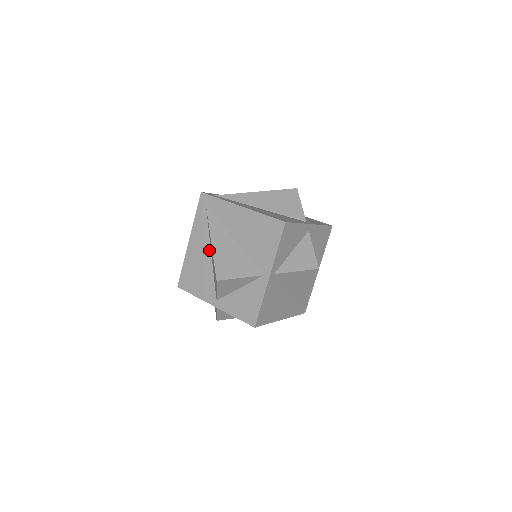
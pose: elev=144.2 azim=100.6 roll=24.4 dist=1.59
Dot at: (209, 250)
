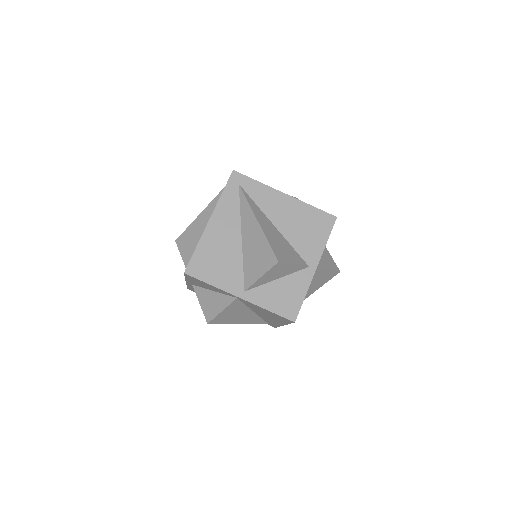
Dot at: (239, 234)
